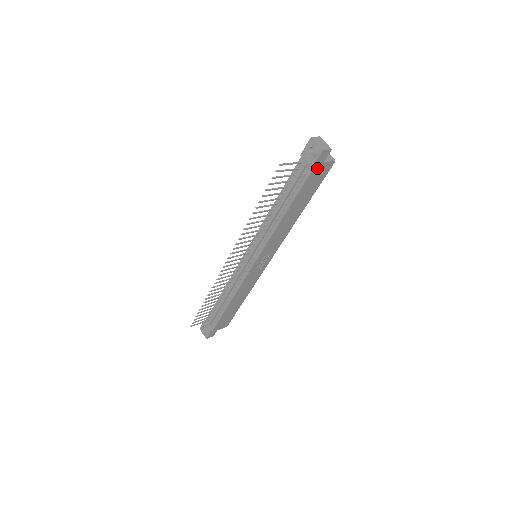
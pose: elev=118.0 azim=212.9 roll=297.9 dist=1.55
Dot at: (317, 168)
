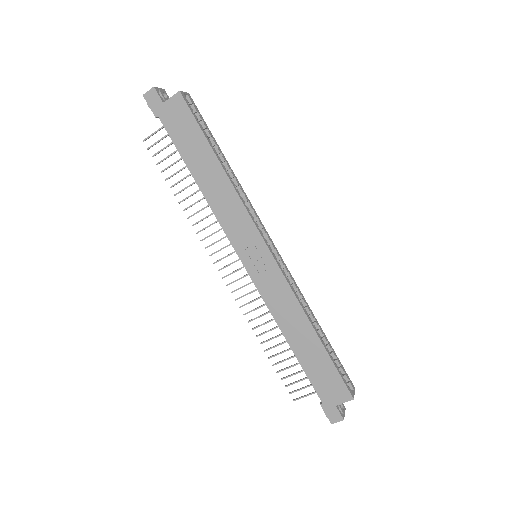
Dot at: (164, 113)
